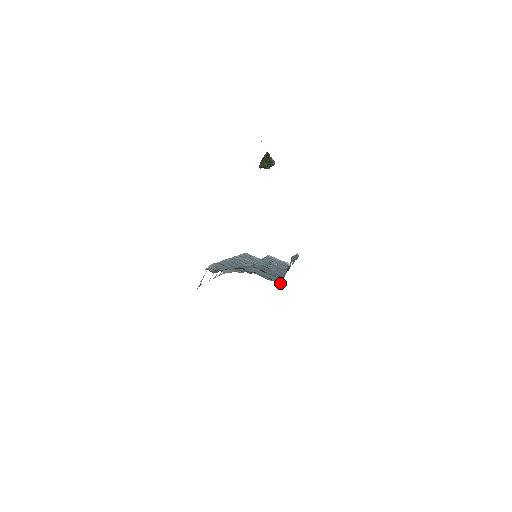
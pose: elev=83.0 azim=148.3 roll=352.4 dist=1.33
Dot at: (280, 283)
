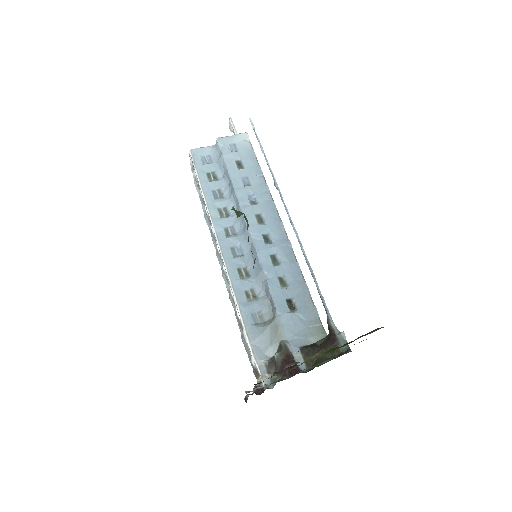
Dot at: (321, 325)
